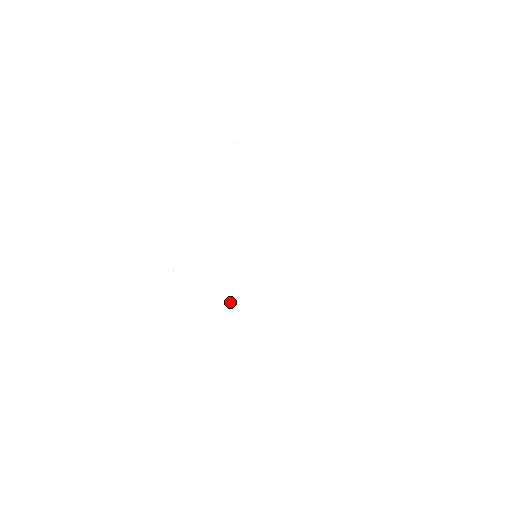
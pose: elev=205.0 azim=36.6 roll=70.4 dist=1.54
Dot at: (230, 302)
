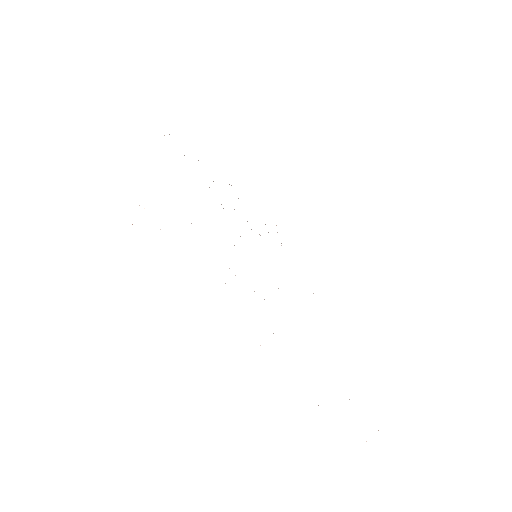
Dot at: occluded
